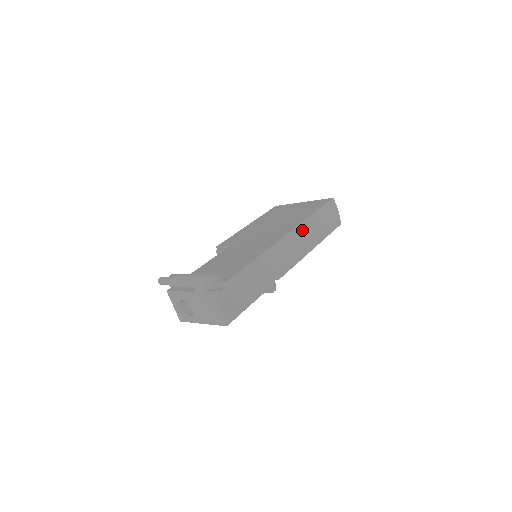
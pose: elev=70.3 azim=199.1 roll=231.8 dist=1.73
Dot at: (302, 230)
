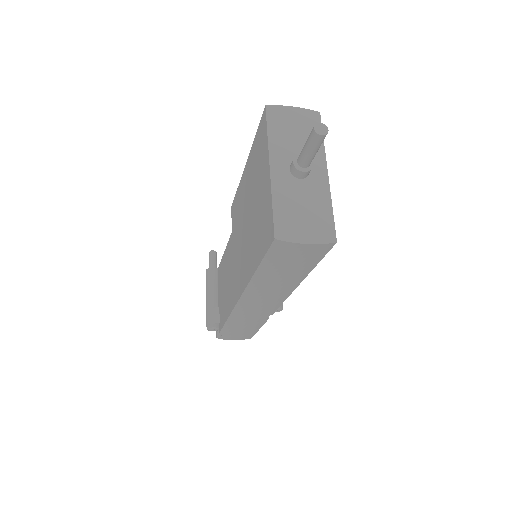
Dot at: (255, 290)
